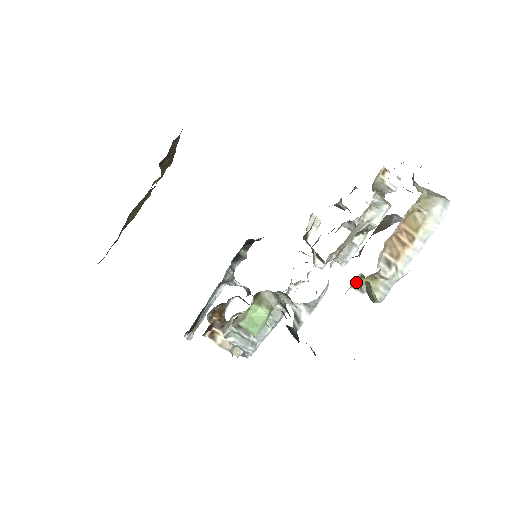
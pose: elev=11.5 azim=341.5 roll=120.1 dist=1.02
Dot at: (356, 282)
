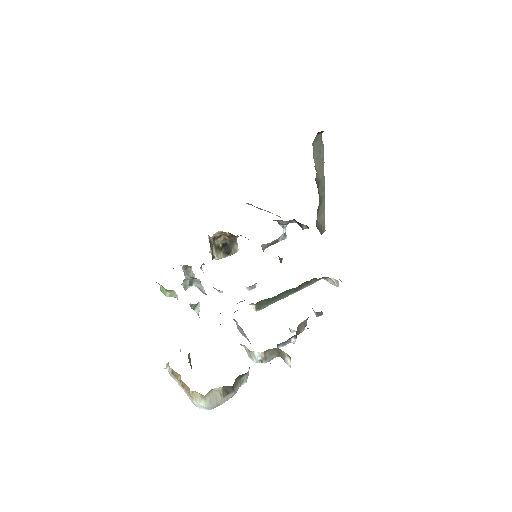
Dot at: (180, 351)
